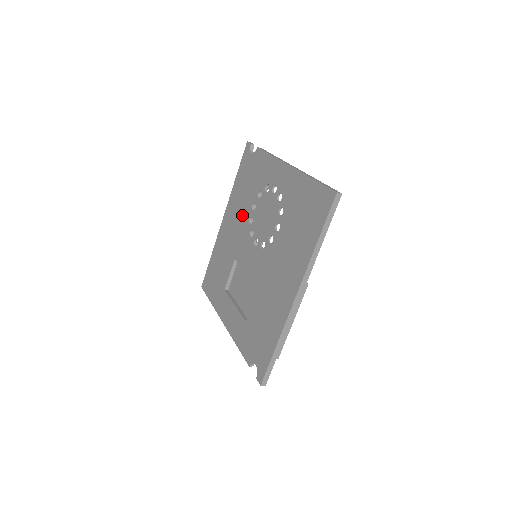
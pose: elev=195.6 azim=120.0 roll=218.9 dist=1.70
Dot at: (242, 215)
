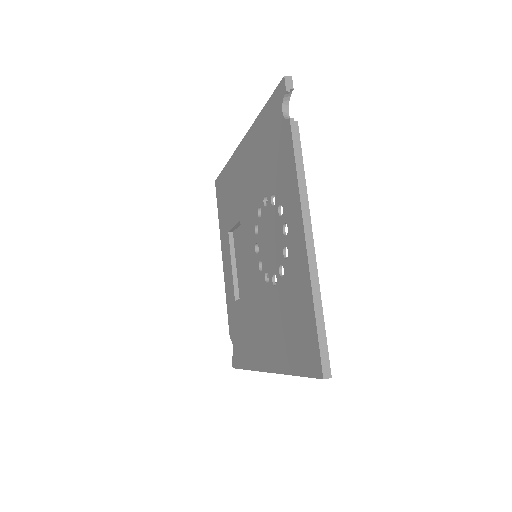
Dot at: (255, 185)
